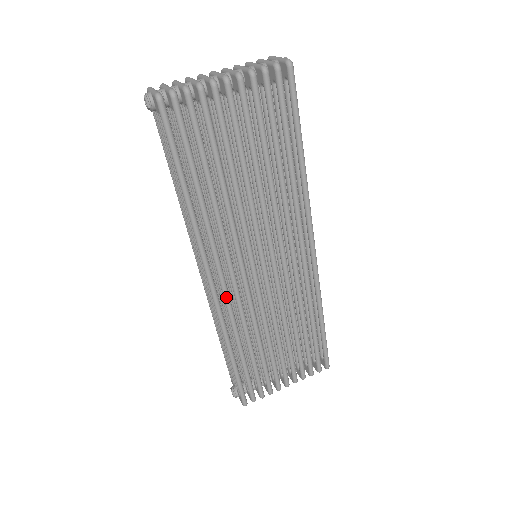
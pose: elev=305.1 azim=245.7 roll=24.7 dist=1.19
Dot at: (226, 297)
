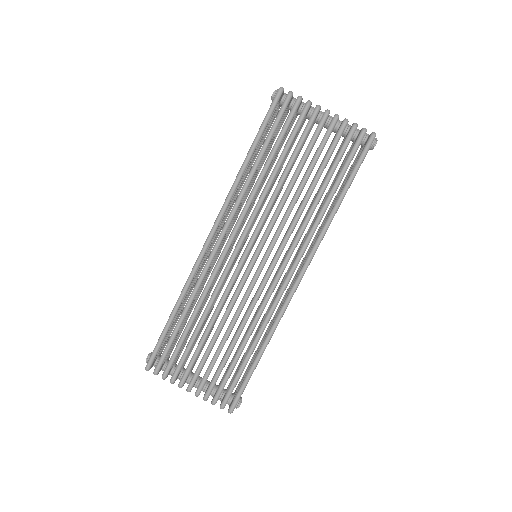
Dot at: (211, 255)
